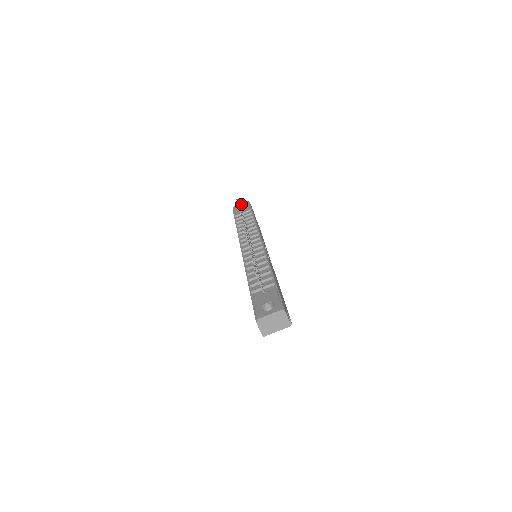
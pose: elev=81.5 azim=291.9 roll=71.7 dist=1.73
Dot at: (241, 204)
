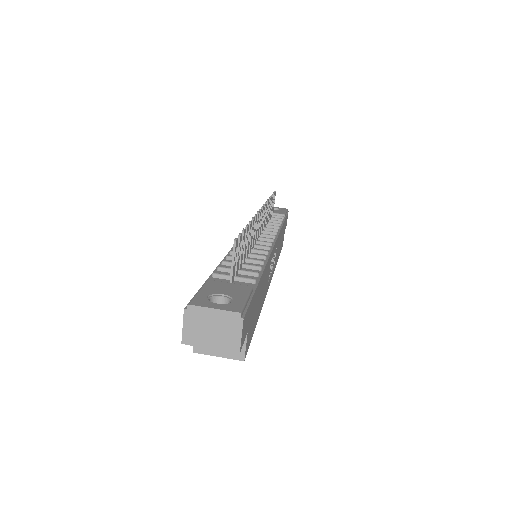
Dot at: (277, 207)
